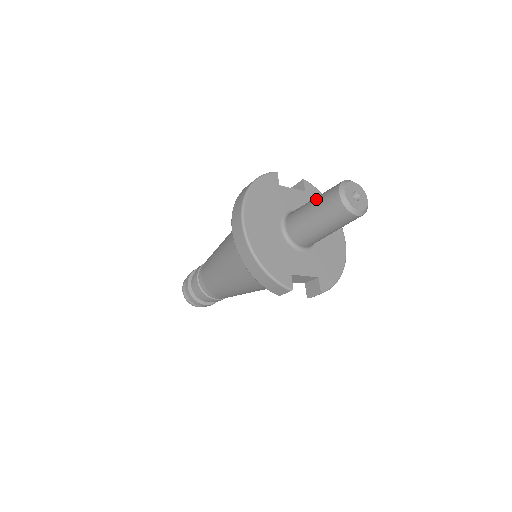
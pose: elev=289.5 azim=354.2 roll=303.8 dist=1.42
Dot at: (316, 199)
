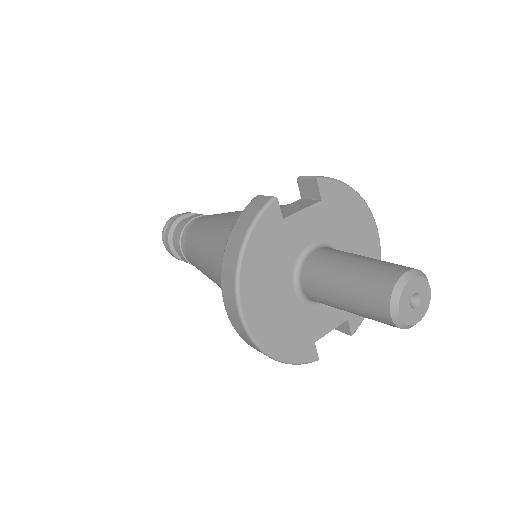
Dot at: (349, 285)
